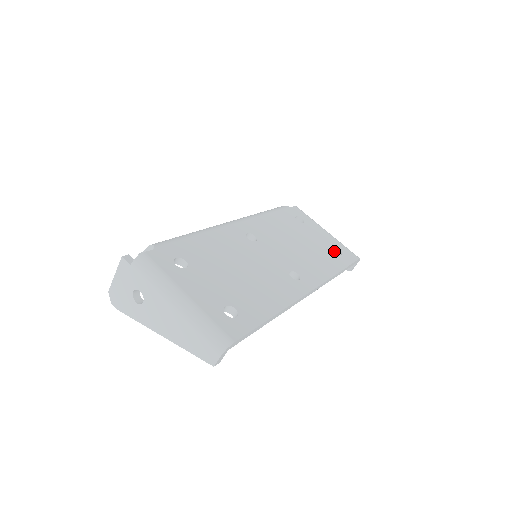
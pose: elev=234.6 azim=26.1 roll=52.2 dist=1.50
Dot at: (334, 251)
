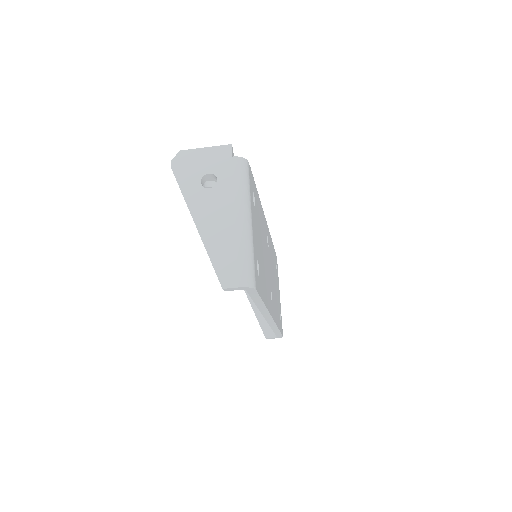
Dot at: occluded
